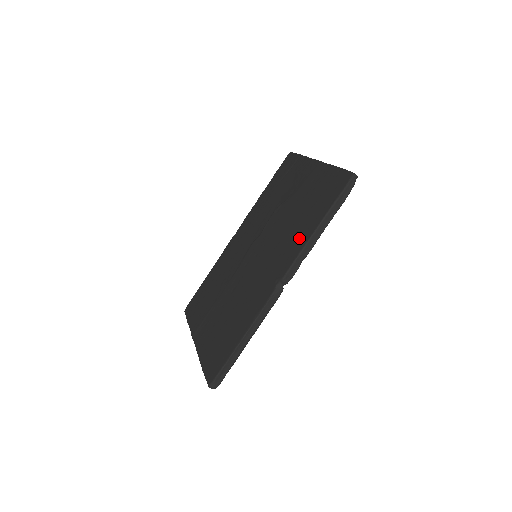
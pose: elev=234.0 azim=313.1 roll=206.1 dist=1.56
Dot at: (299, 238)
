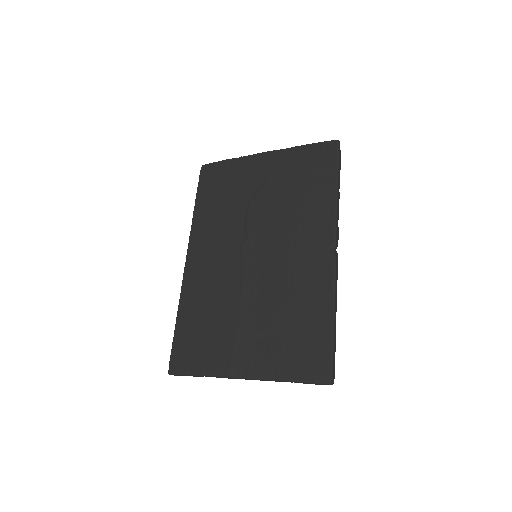
Dot at: (321, 207)
